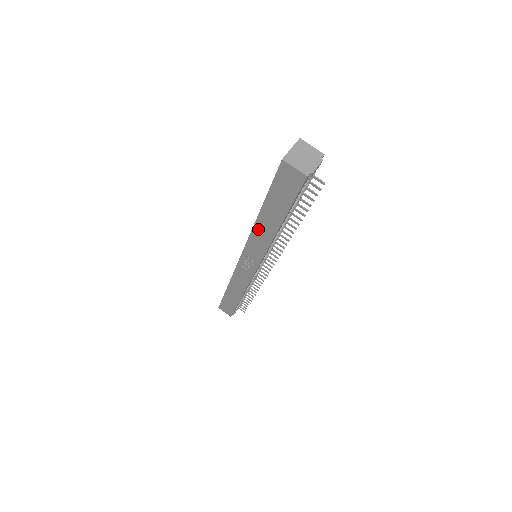
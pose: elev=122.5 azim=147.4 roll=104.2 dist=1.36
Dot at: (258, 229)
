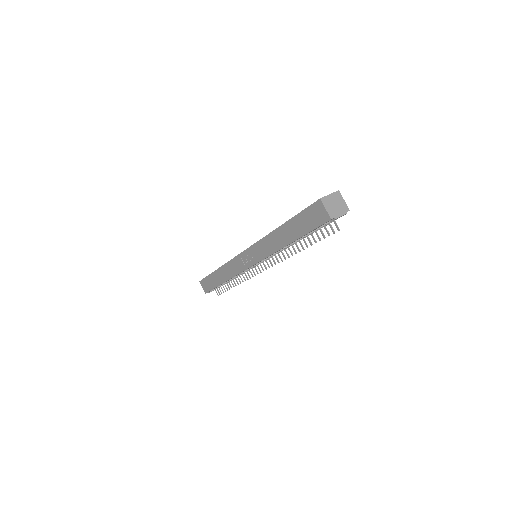
Dot at: (272, 237)
